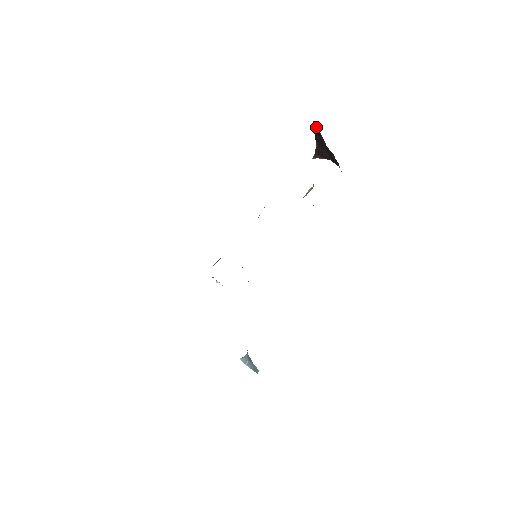
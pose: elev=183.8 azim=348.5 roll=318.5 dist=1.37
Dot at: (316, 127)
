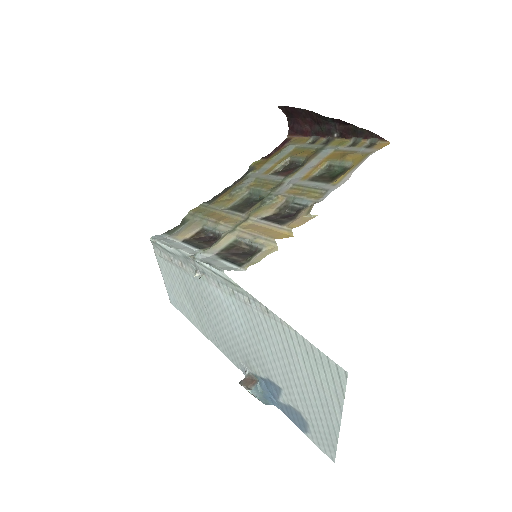
Dot at: (361, 133)
